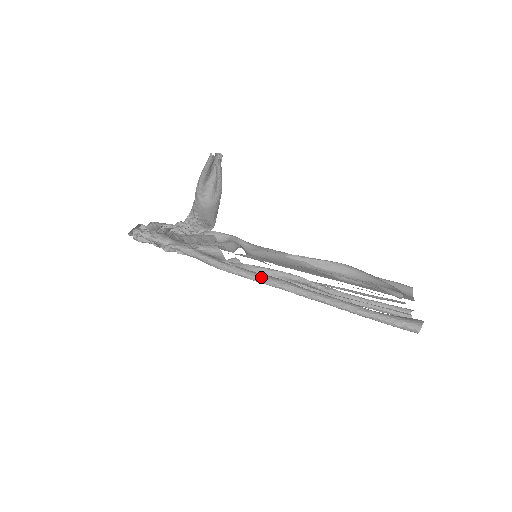
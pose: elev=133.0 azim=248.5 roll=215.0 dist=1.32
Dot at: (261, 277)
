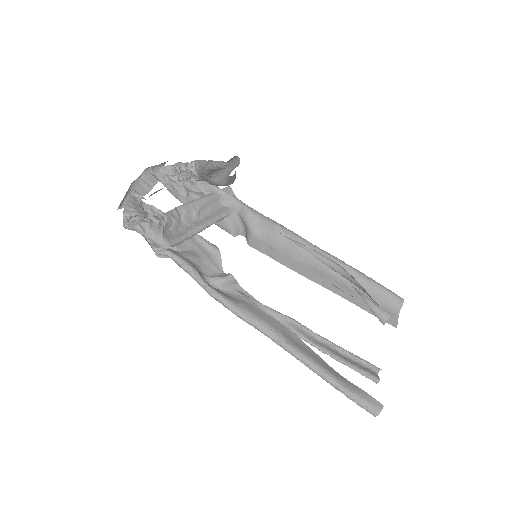
Dot at: (251, 321)
